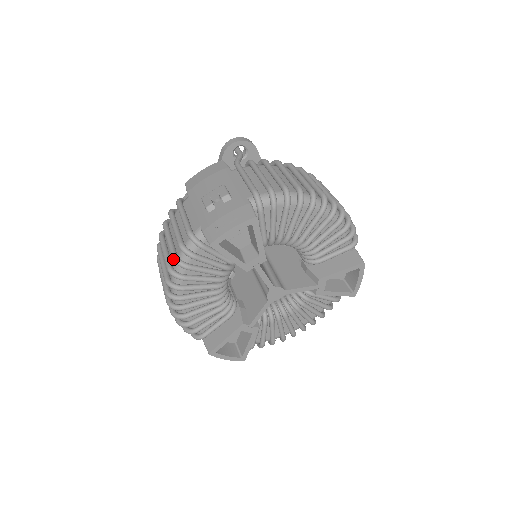
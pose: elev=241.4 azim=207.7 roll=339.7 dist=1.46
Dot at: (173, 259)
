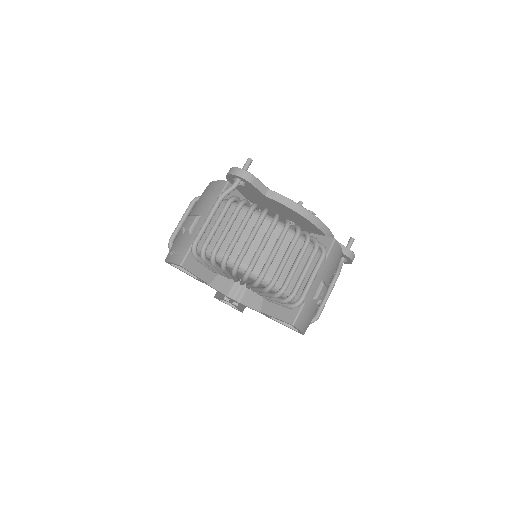
Dot at: occluded
